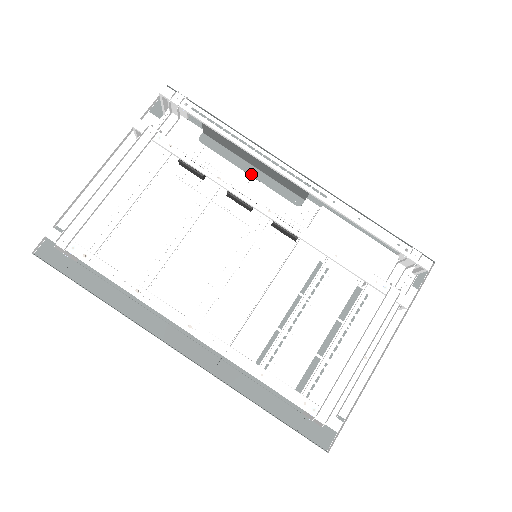
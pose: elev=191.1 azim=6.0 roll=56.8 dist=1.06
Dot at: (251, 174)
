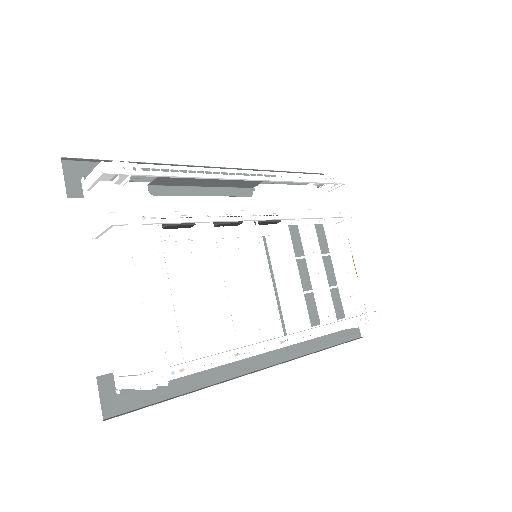
Dot at: (208, 195)
